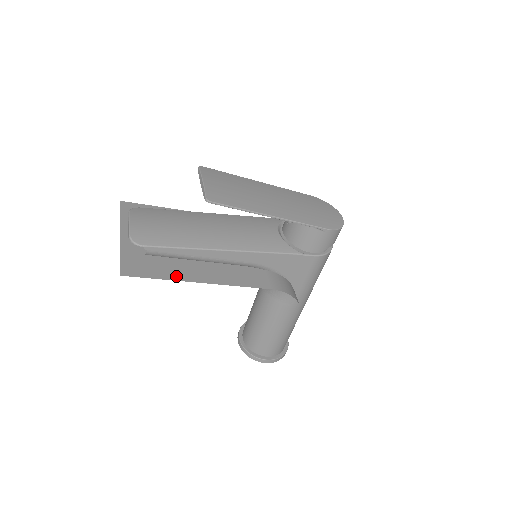
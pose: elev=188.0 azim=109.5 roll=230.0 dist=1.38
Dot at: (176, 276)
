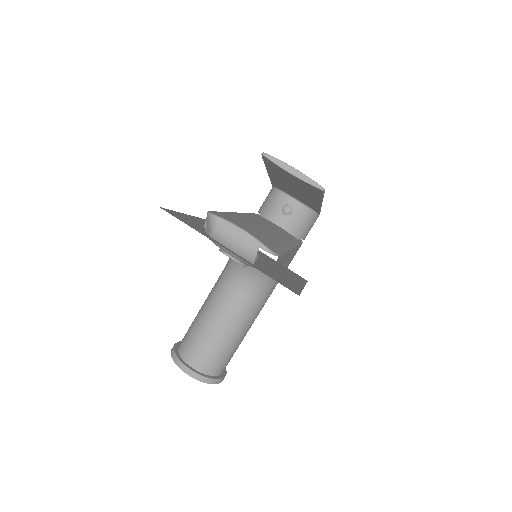
Dot at: (296, 285)
